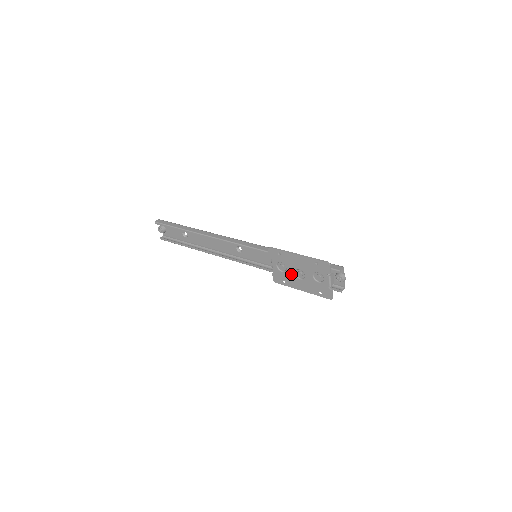
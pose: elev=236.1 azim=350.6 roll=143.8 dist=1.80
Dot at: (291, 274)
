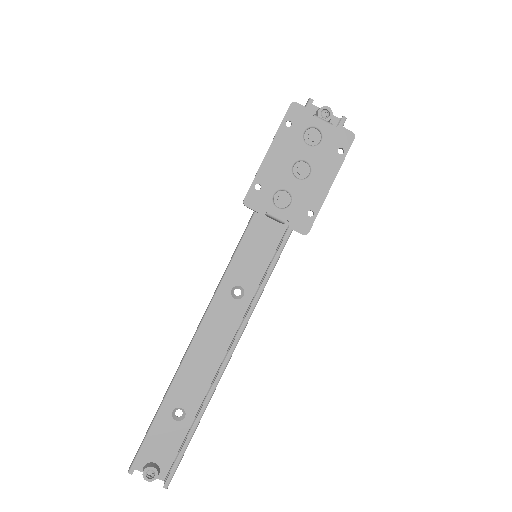
Dot at: (298, 187)
